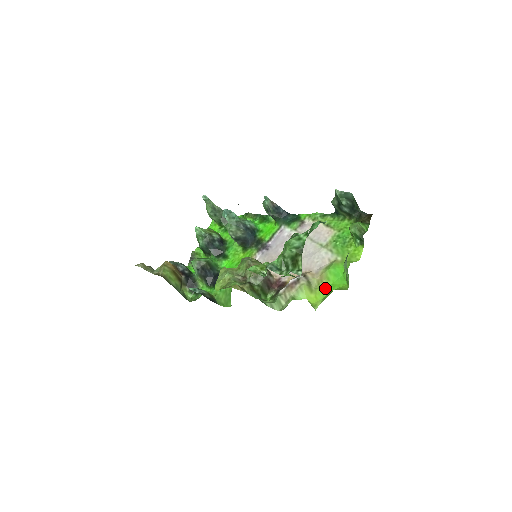
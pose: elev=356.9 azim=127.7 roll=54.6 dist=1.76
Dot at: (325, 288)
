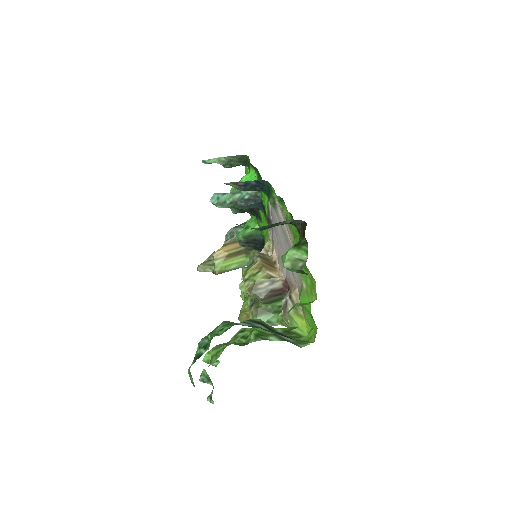
Dot at: (308, 320)
